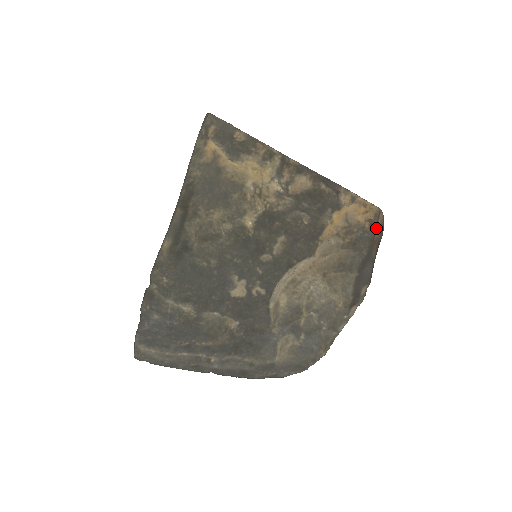
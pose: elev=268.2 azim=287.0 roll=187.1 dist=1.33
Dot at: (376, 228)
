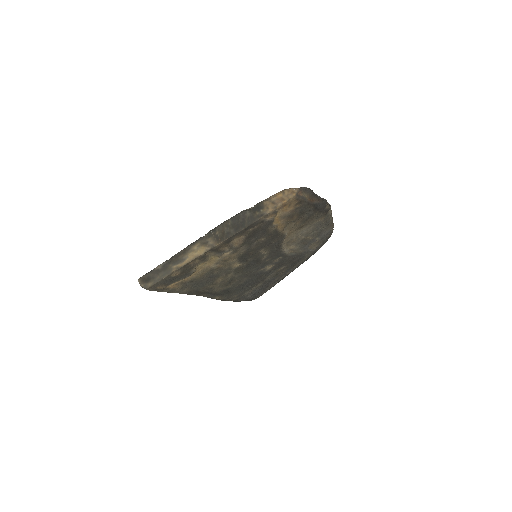
Dot at: (304, 199)
